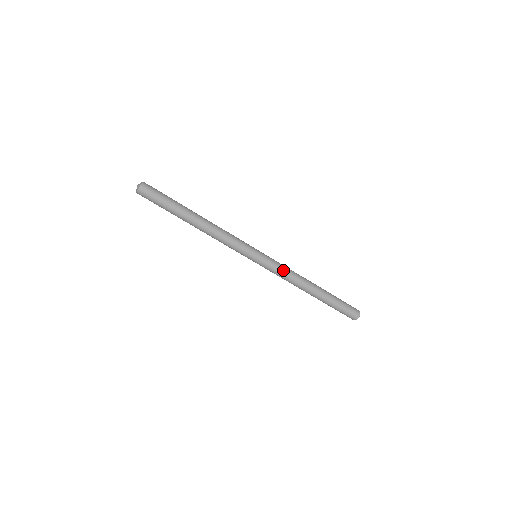
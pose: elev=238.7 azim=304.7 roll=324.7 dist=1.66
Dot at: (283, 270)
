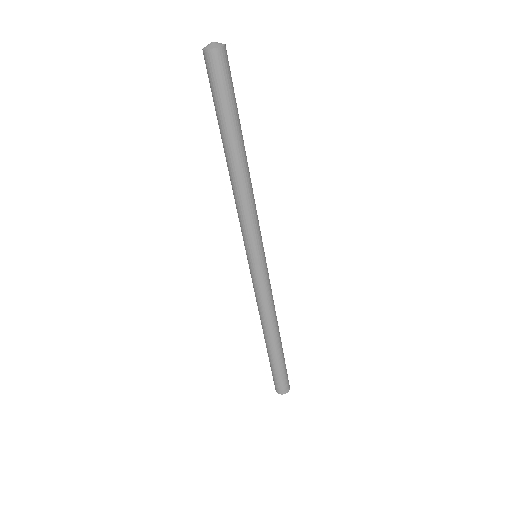
Dot at: (271, 290)
